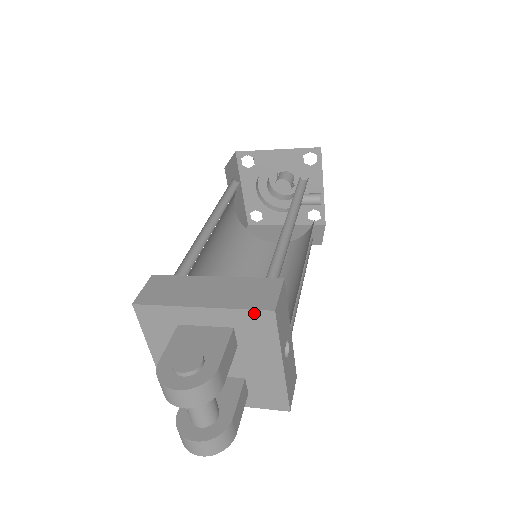
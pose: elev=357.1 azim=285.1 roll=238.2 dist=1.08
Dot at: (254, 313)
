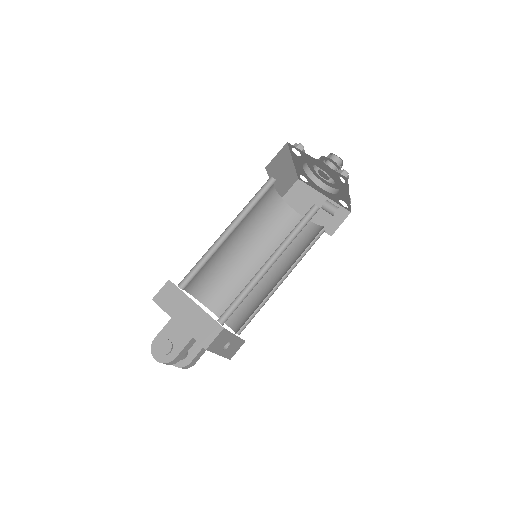
Dot at: (199, 343)
